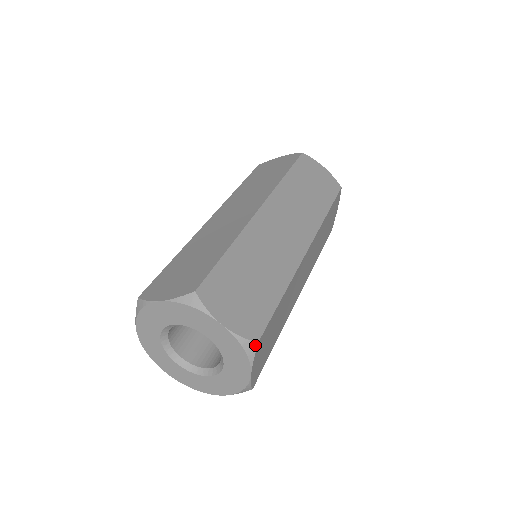
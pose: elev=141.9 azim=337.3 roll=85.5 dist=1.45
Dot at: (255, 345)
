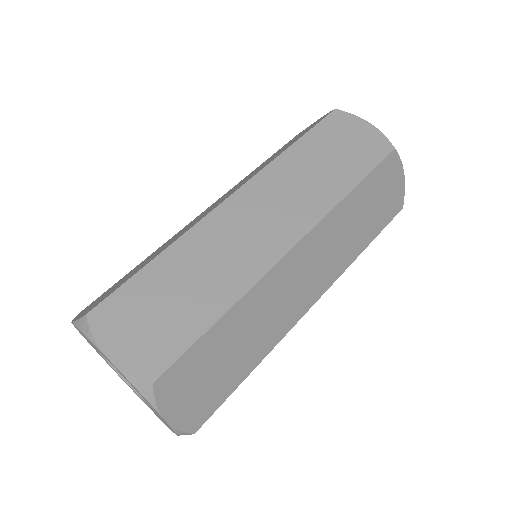
Dot at: (150, 386)
